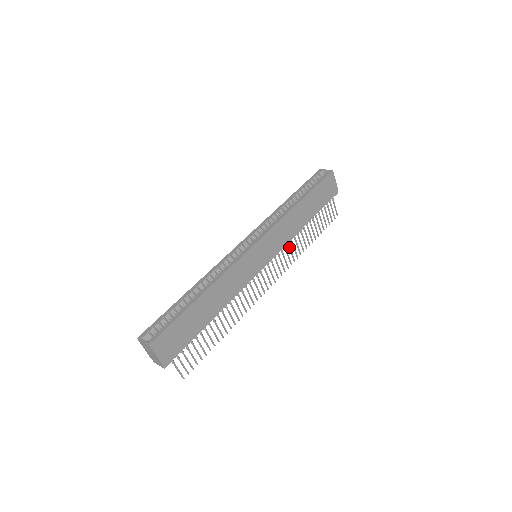
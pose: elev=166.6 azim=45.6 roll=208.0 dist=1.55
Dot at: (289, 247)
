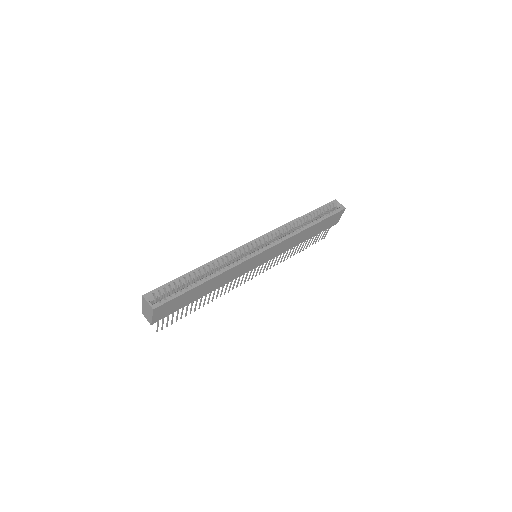
Dot at: occluded
